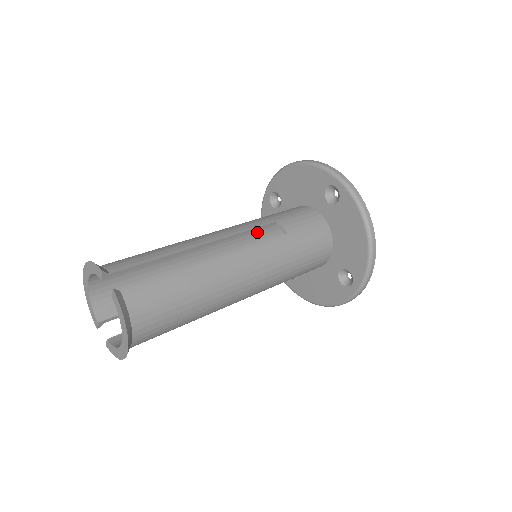
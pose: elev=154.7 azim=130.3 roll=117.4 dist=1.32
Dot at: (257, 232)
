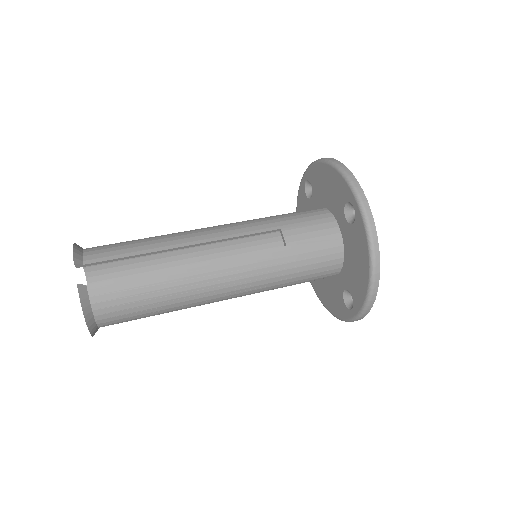
Dot at: occluded
